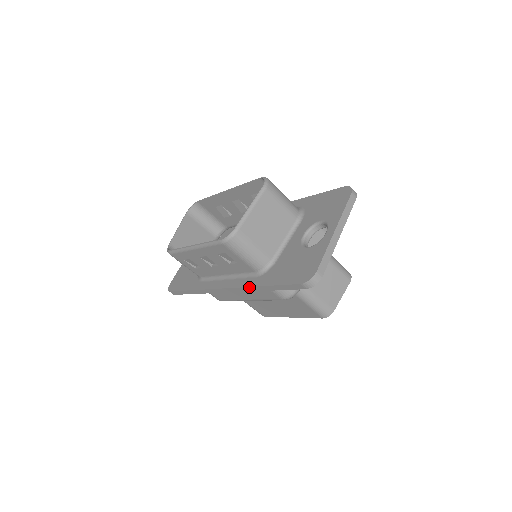
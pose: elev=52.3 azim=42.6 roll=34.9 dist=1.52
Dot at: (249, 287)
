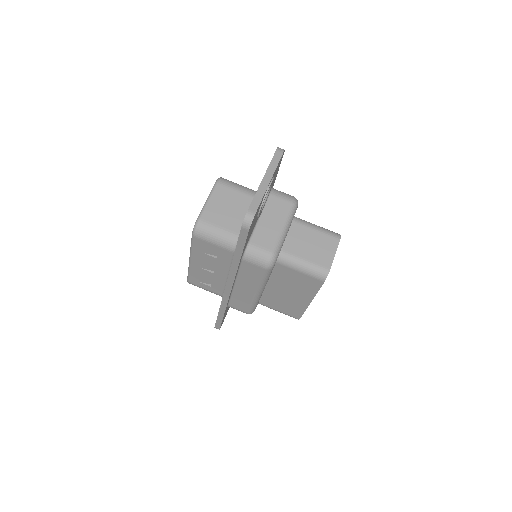
Dot at: (231, 267)
